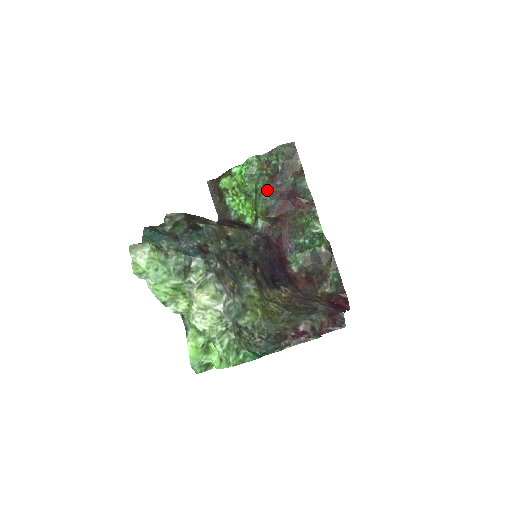
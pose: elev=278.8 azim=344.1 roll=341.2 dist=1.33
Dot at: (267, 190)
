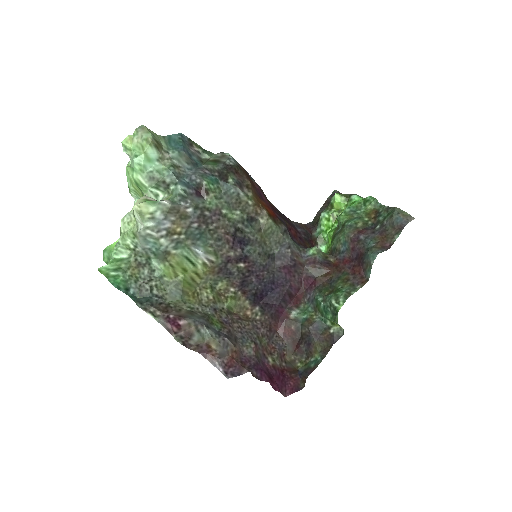
Dot at: (347, 233)
